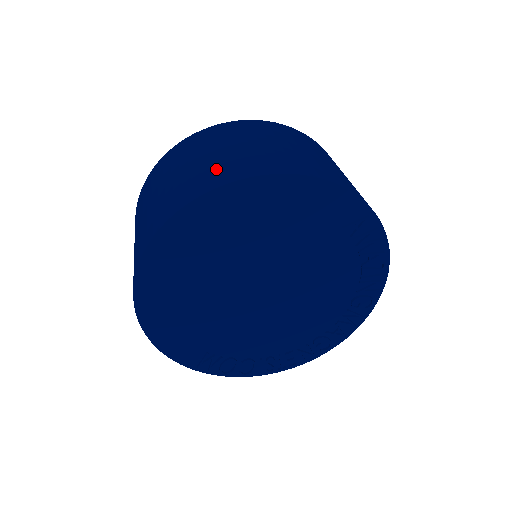
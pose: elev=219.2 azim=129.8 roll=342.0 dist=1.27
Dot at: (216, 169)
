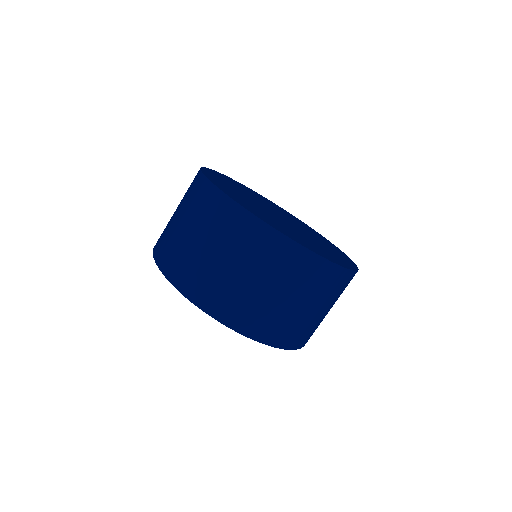
Dot at: (247, 309)
